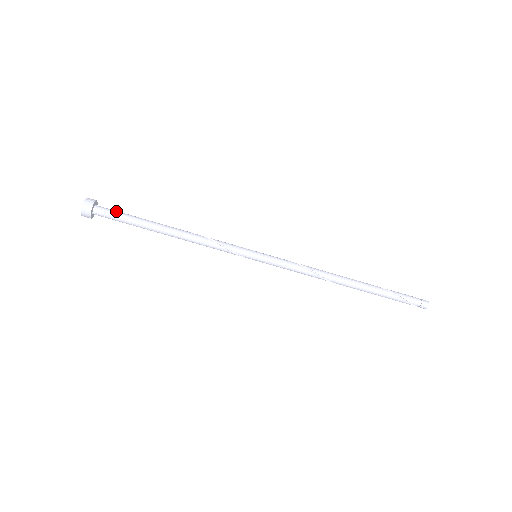
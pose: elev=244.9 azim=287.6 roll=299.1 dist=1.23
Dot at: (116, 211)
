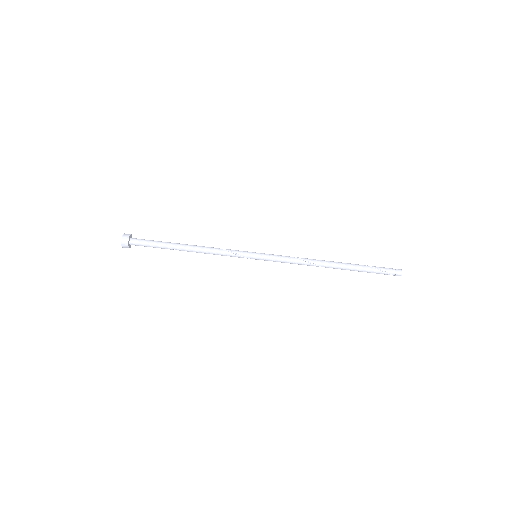
Dot at: occluded
